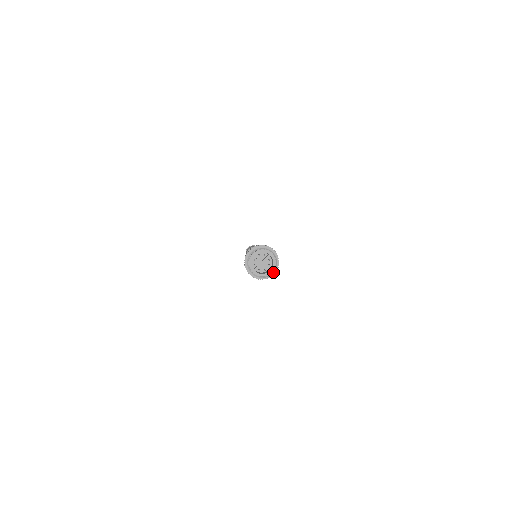
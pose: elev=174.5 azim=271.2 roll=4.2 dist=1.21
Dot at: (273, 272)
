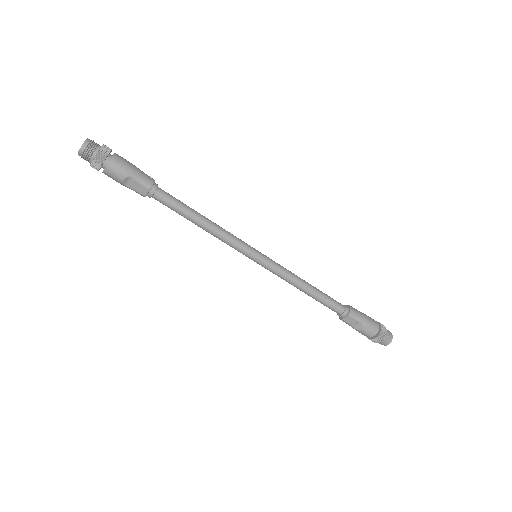
Dot at: (87, 146)
